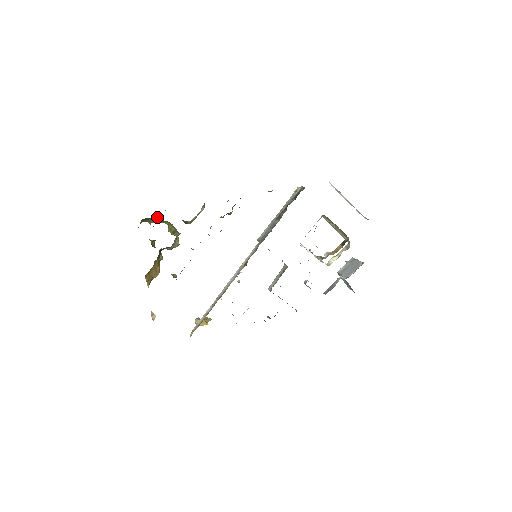
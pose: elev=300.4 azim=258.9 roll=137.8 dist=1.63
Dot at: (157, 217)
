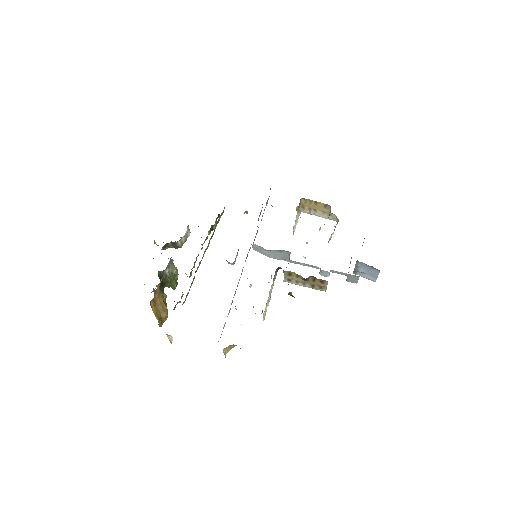
Dot at: occluded
